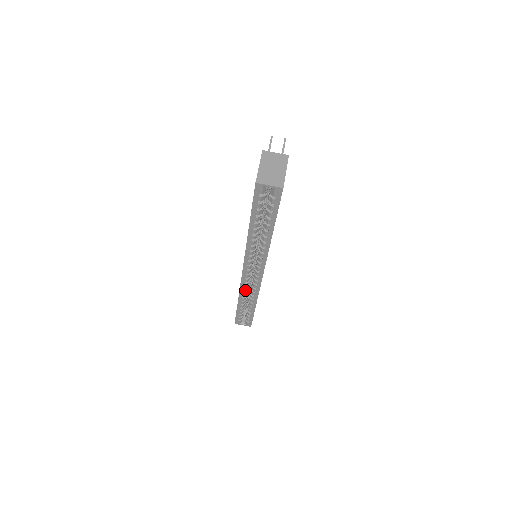
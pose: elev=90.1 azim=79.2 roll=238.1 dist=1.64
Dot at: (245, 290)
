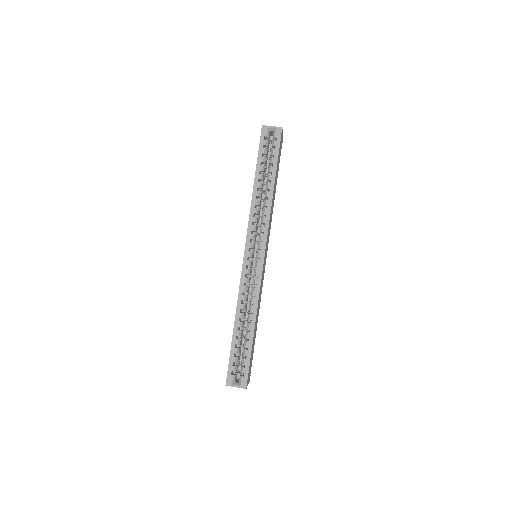
Dot at: (244, 295)
